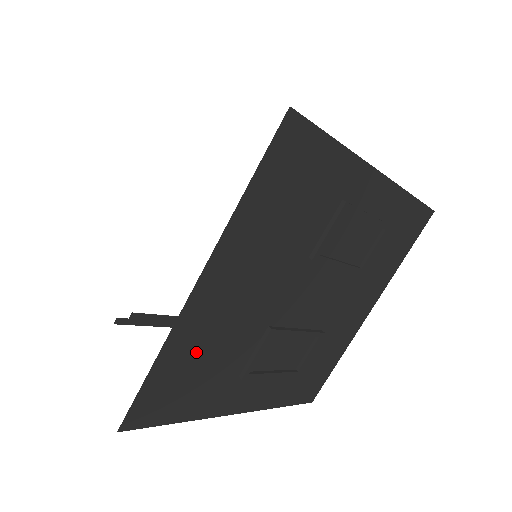
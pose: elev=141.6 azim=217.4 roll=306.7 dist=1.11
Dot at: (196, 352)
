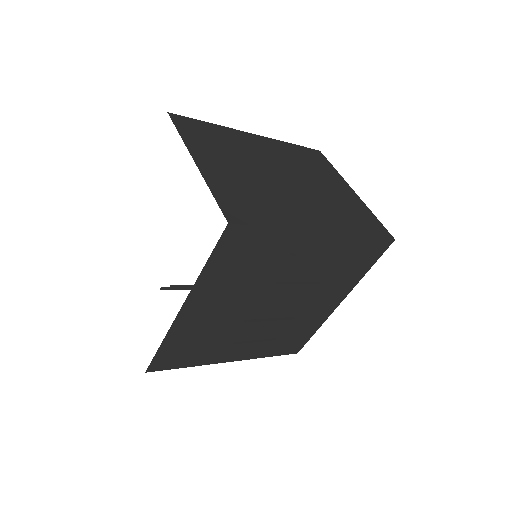
Dot at: (190, 336)
